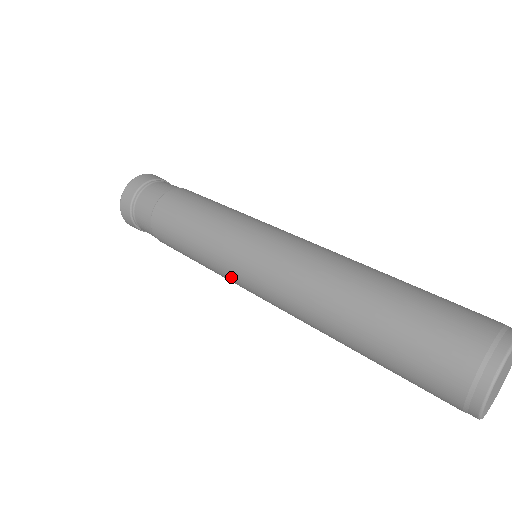
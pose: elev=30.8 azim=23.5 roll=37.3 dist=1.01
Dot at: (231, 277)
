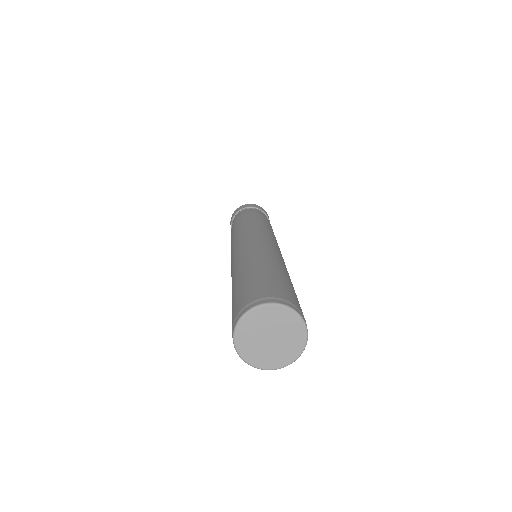
Dot at: occluded
